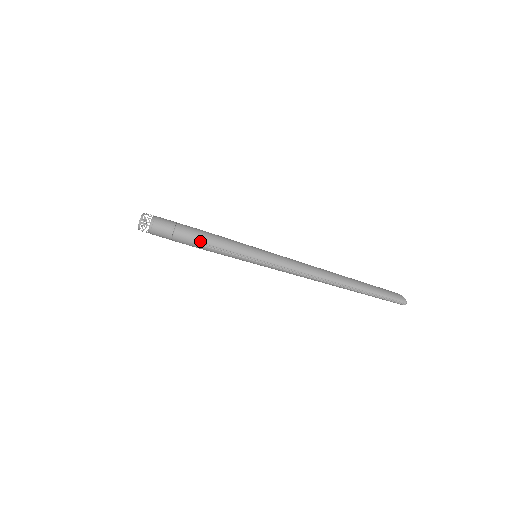
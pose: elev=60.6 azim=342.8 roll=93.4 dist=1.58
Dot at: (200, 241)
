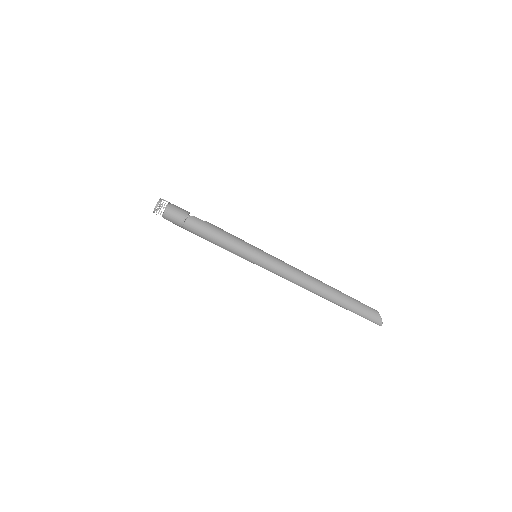
Dot at: (205, 239)
